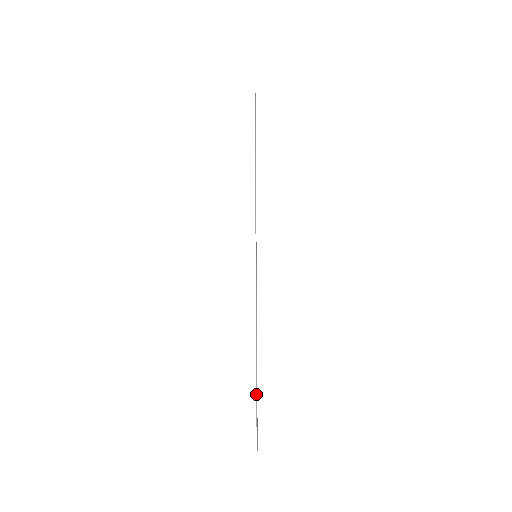
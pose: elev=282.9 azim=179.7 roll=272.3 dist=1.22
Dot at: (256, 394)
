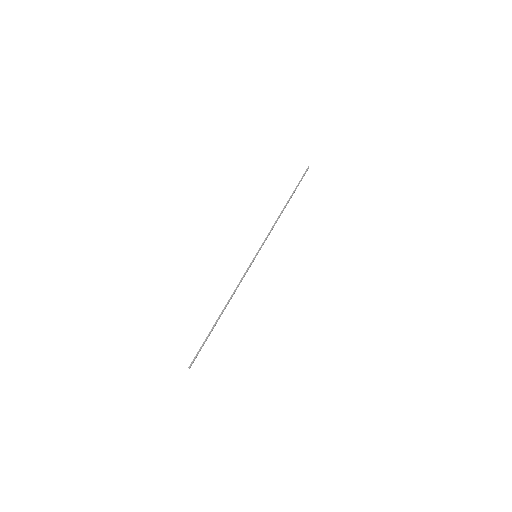
Dot at: (208, 334)
